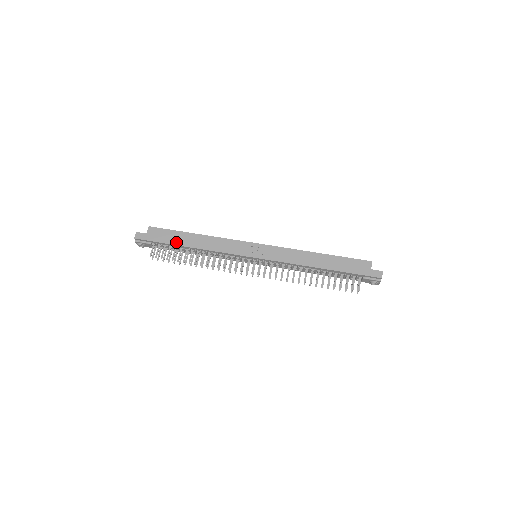
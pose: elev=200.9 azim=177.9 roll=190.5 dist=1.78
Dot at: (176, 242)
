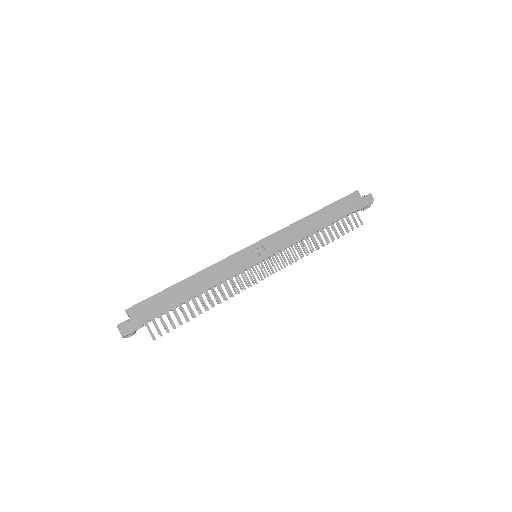
Dot at: (173, 304)
